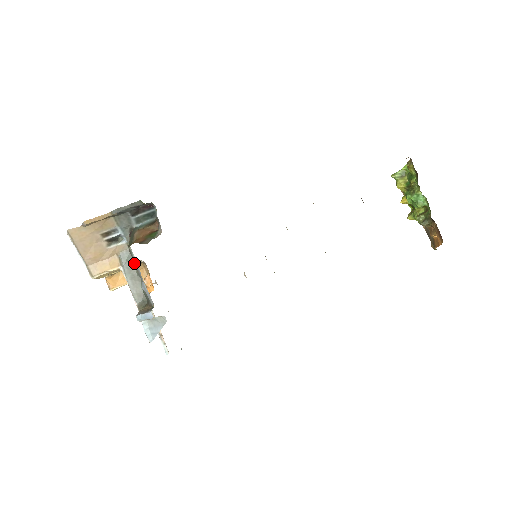
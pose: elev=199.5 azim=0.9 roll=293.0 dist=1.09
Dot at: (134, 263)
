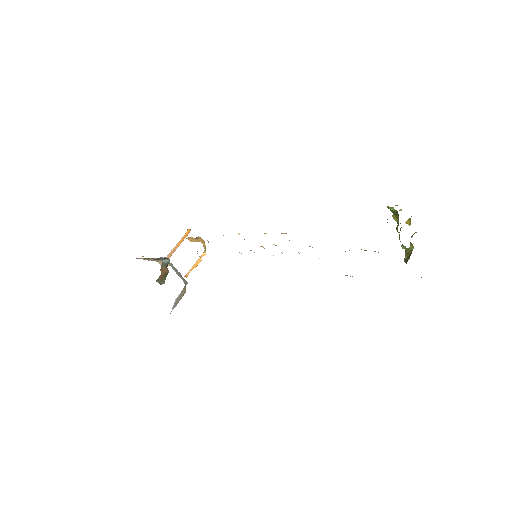
Dot at: (174, 268)
